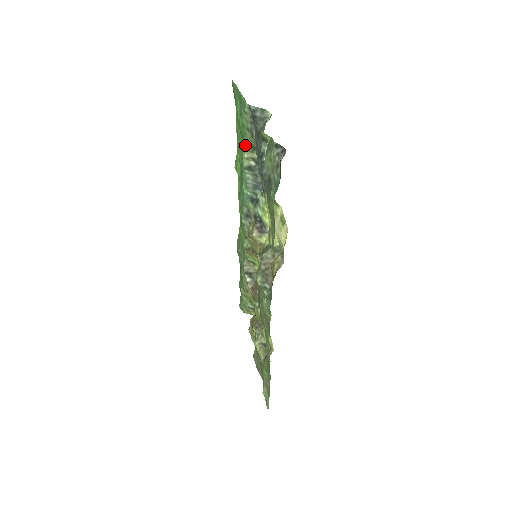
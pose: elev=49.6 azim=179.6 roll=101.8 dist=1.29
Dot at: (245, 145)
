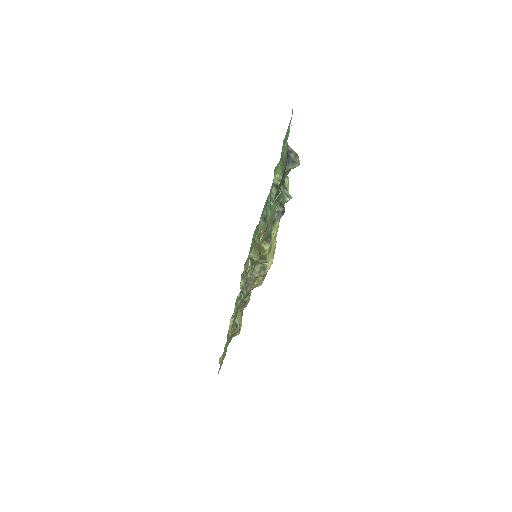
Dot at: (279, 167)
